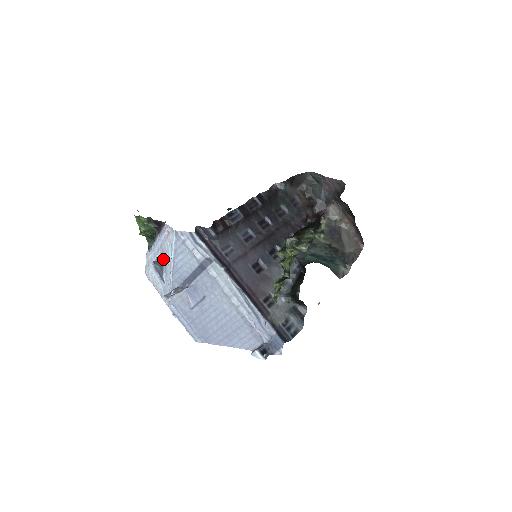
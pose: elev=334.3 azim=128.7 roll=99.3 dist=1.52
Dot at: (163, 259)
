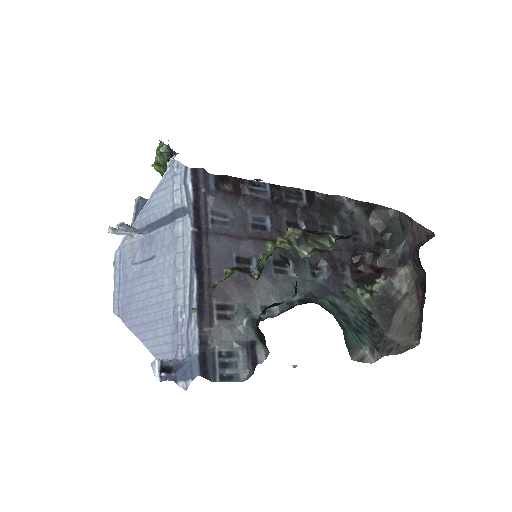
Dot at: occluded
